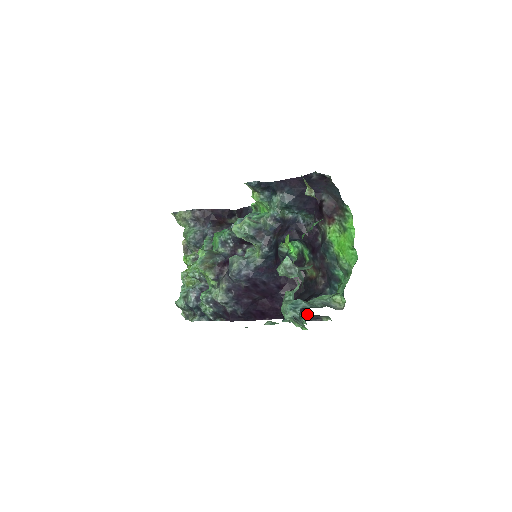
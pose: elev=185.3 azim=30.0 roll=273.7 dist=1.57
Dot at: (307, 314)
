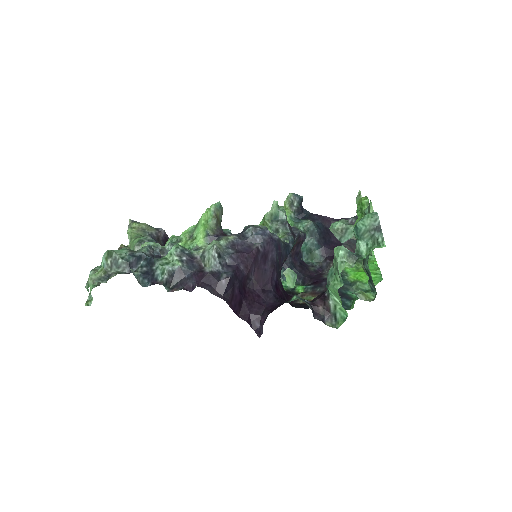
Dot at: (317, 305)
